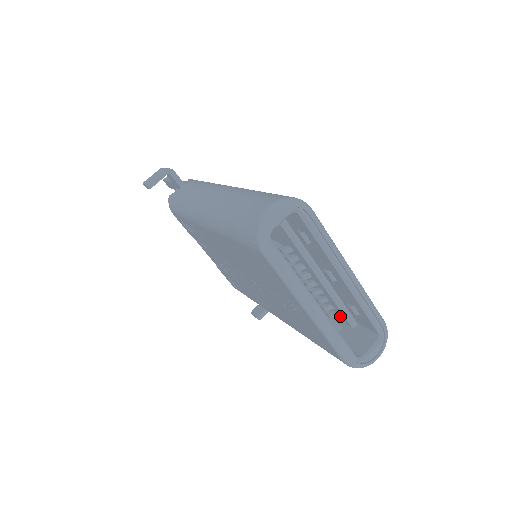
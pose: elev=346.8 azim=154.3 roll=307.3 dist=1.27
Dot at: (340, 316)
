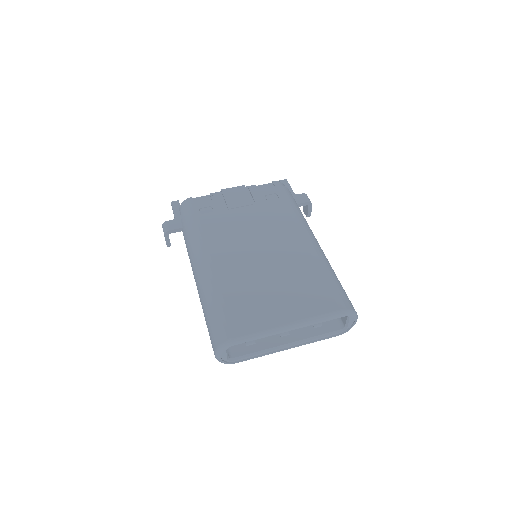
Dot at: occluded
